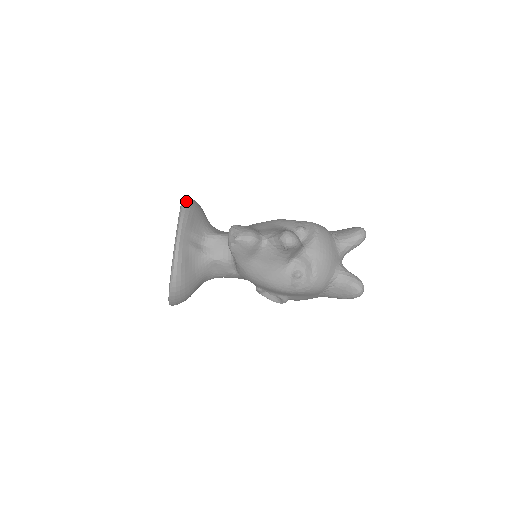
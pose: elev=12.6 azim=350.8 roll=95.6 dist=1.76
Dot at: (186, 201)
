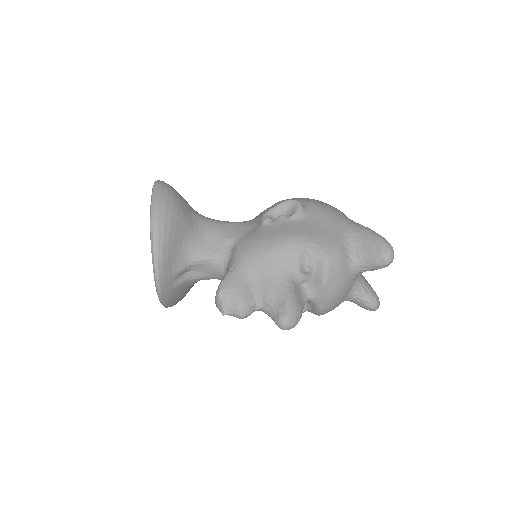
Dot at: (155, 233)
